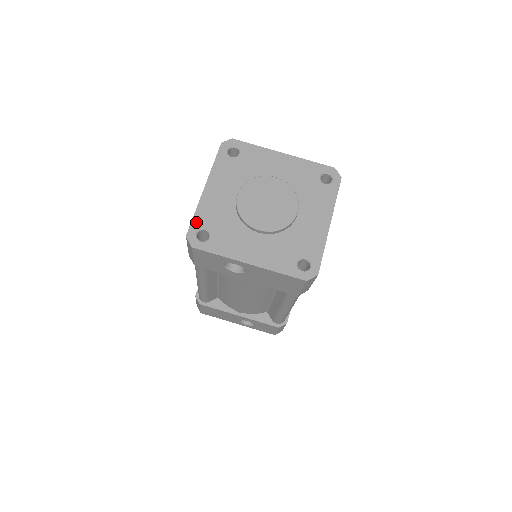
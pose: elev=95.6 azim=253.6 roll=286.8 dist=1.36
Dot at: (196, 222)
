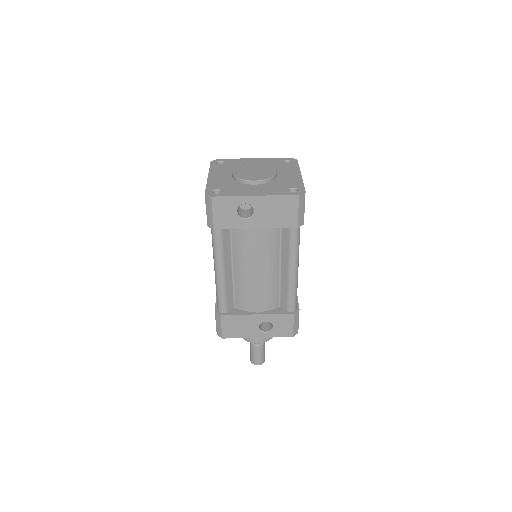
Dot at: (209, 188)
